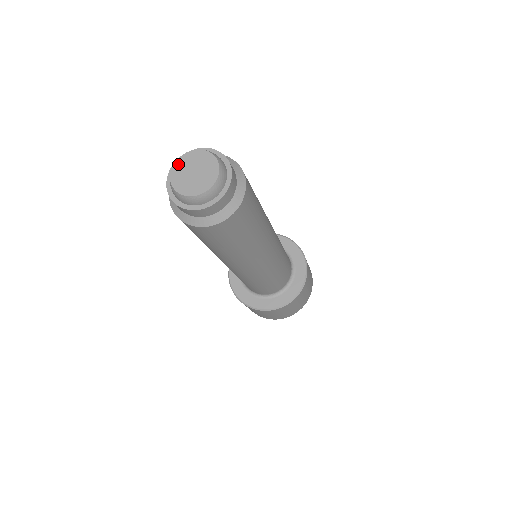
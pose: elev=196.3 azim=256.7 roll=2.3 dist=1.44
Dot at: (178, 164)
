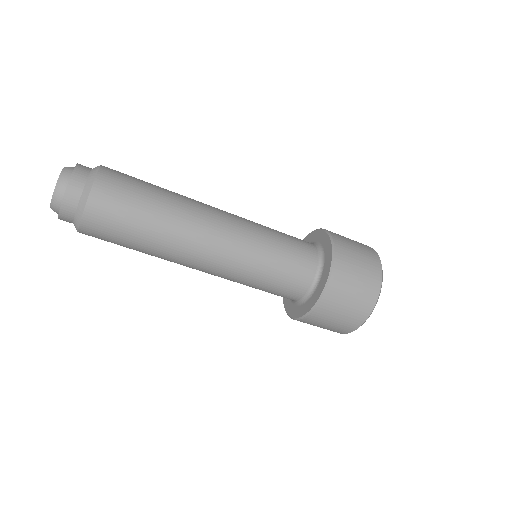
Dot at: occluded
